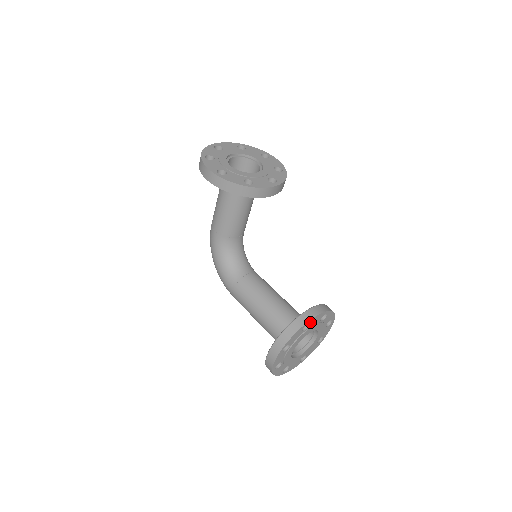
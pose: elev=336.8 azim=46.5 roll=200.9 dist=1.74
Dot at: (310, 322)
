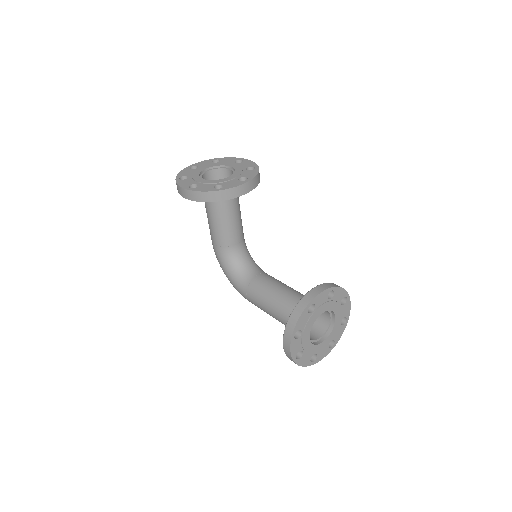
Dot at: (314, 302)
